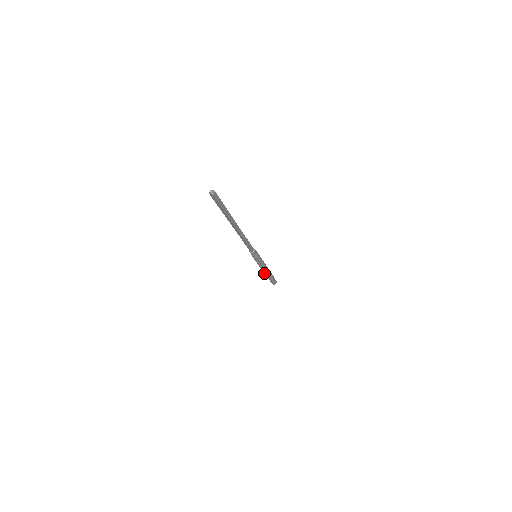
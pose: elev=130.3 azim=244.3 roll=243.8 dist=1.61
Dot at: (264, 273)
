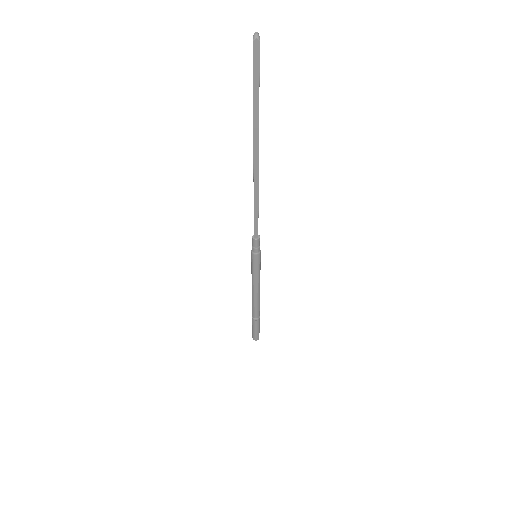
Dot at: (253, 308)
